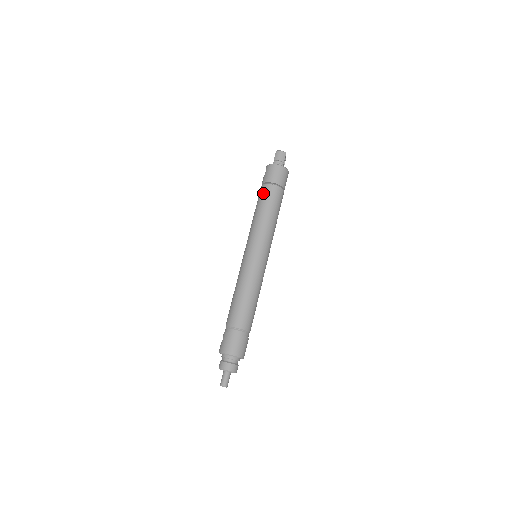
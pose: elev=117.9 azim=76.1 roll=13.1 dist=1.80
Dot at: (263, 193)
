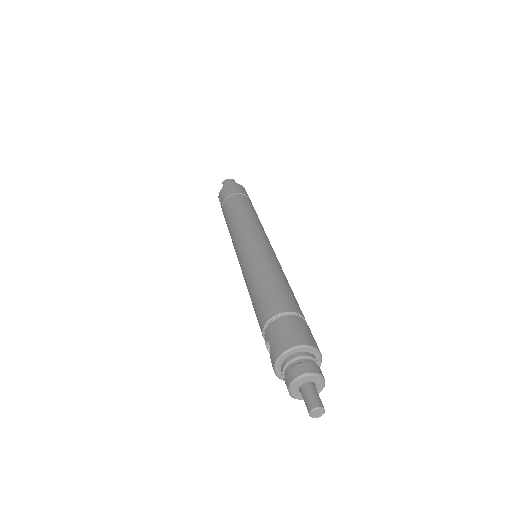
Dot at: (228, 204)
